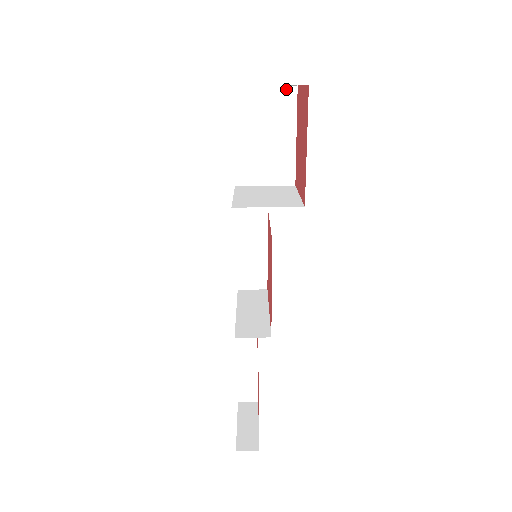
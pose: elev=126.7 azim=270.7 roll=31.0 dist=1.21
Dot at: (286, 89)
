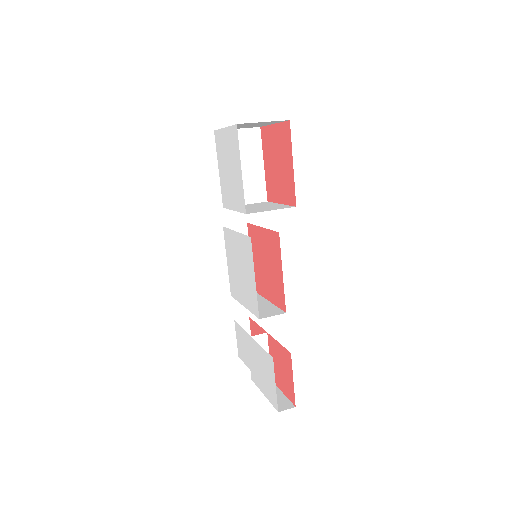
Dot at: (252, 130)
